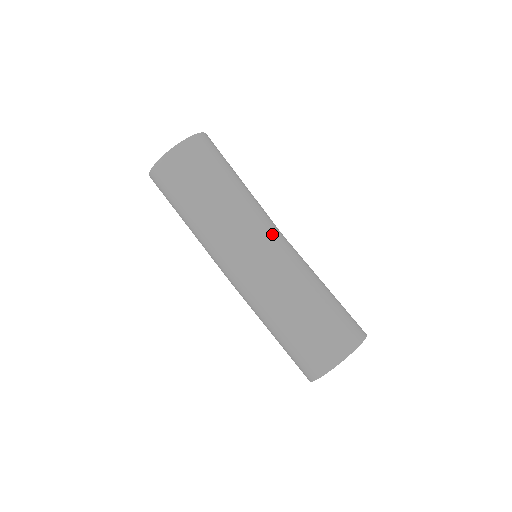
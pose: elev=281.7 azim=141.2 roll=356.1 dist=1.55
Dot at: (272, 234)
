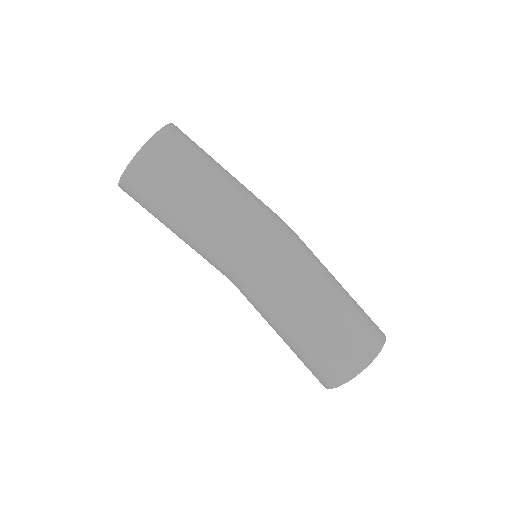
Dot at: (250, 256)
